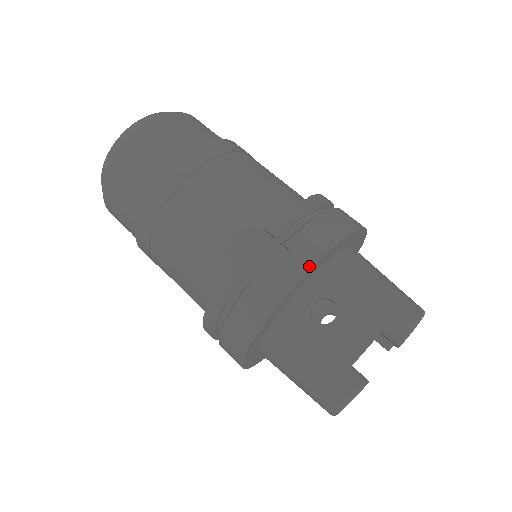
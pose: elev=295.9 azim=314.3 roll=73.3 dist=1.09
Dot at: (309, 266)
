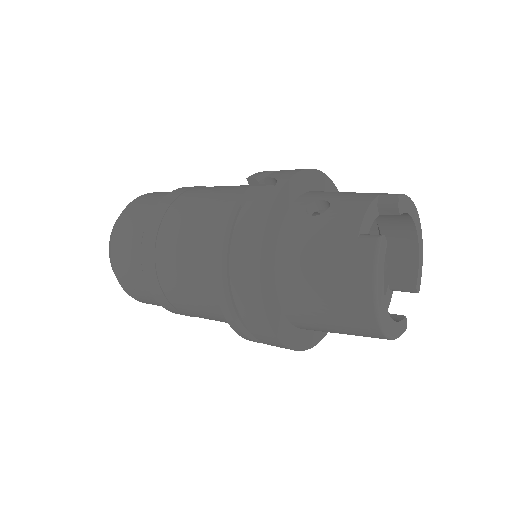
Dot at: (290, 176)
